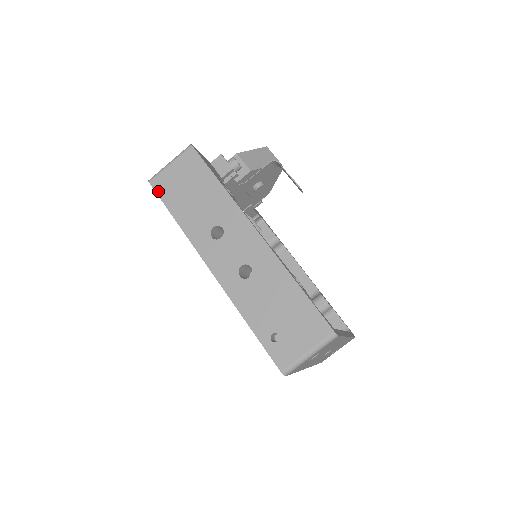
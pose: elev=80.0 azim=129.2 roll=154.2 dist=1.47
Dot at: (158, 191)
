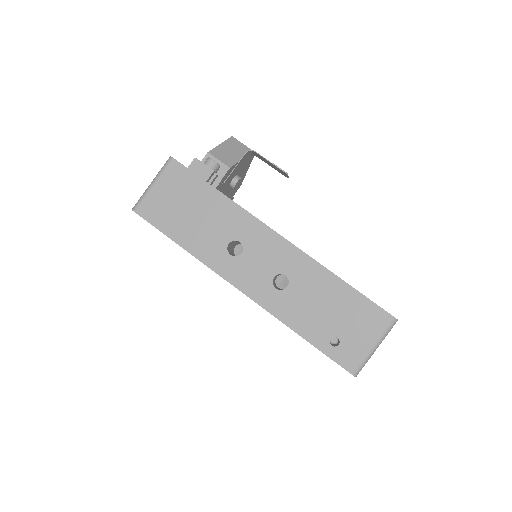
Dot at: (149, 219)
